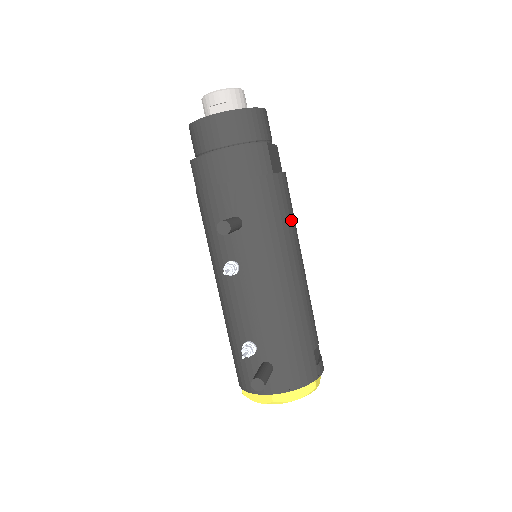
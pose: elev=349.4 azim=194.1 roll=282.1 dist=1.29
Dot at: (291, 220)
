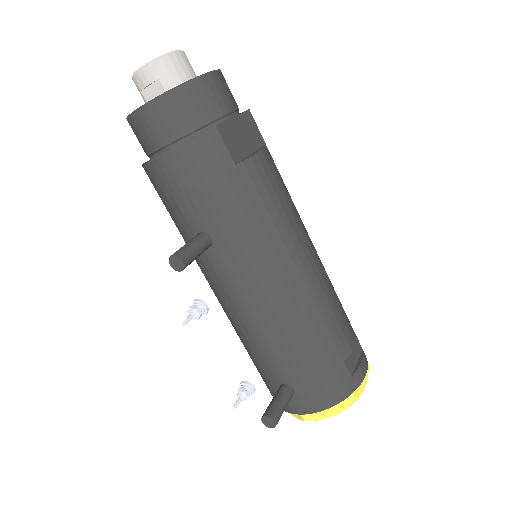
Dot at: (280, 214)
